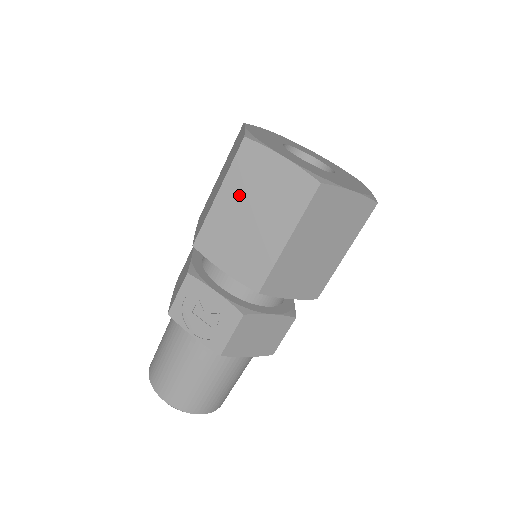
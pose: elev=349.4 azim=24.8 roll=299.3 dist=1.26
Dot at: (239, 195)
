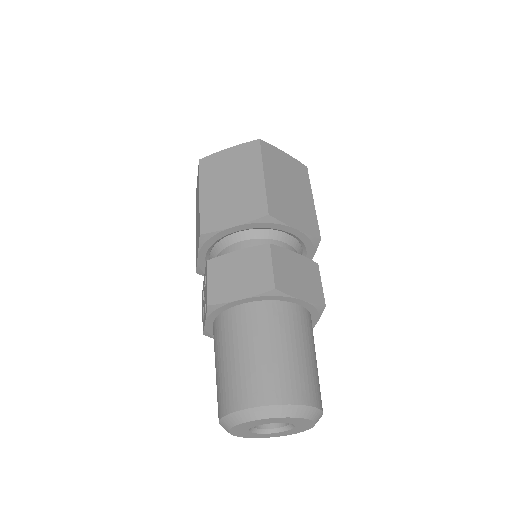
Dot at: (196, 220)
